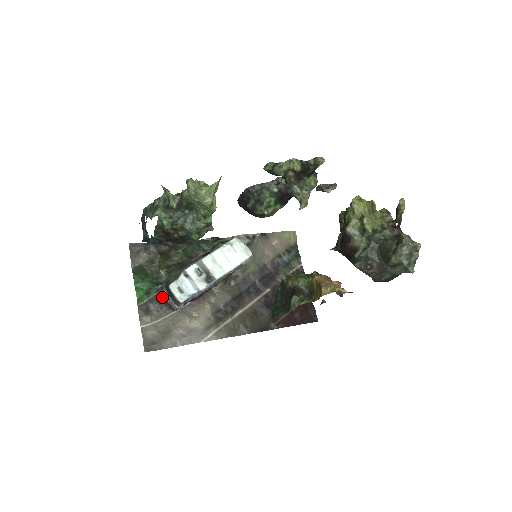
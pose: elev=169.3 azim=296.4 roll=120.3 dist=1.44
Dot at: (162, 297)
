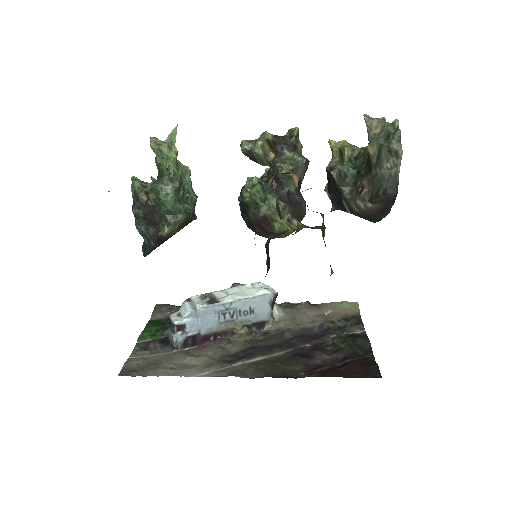
Dot at: (166, 337)
